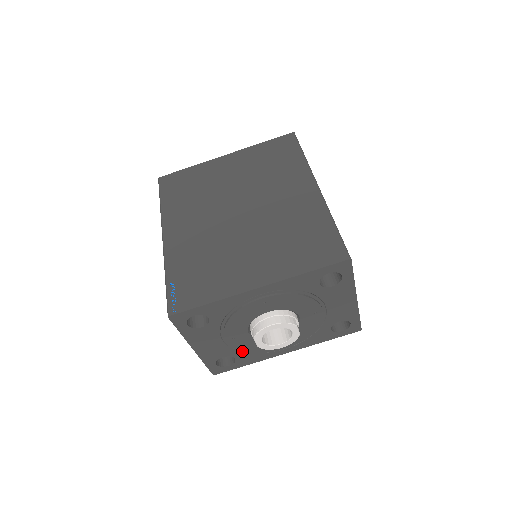
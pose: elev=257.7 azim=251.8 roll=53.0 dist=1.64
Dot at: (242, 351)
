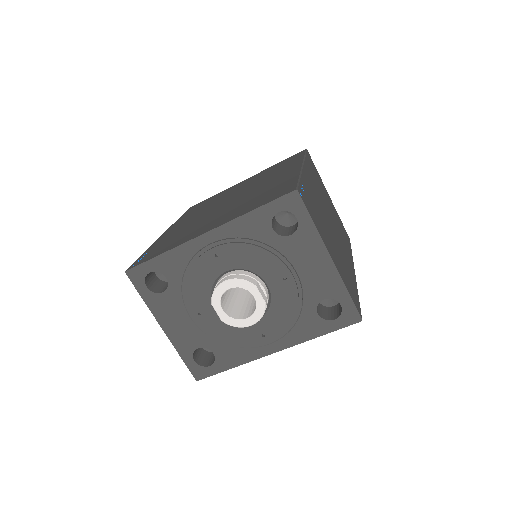
Dot at: (218, 341)
